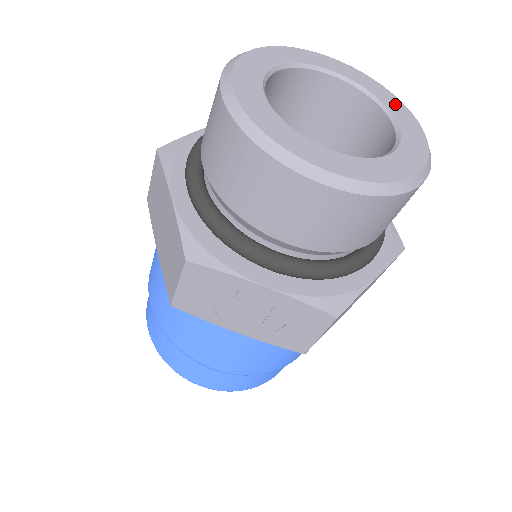
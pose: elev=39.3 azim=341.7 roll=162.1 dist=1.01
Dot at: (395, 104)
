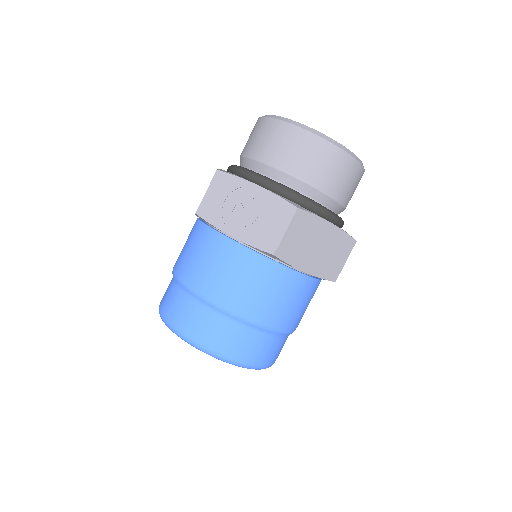
Dot at: occluded
